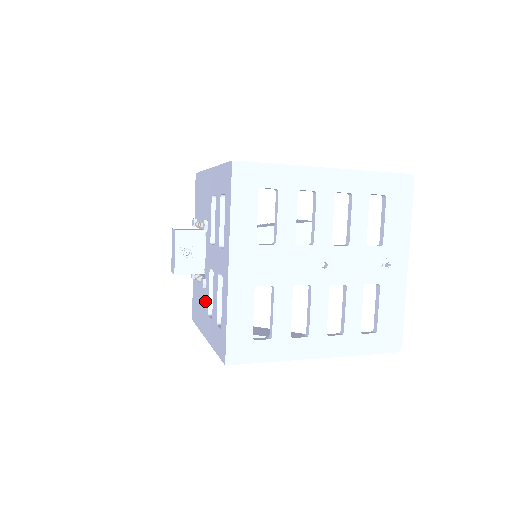
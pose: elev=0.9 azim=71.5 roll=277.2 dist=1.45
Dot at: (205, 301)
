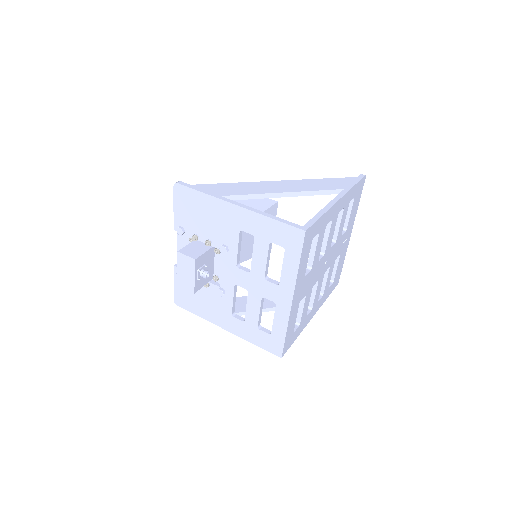
Dot at: (222, 304)
